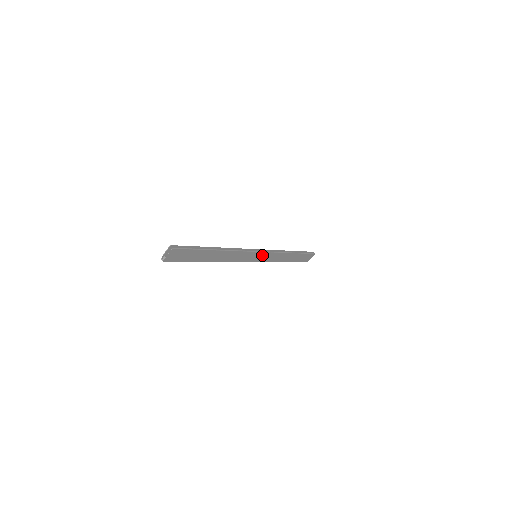
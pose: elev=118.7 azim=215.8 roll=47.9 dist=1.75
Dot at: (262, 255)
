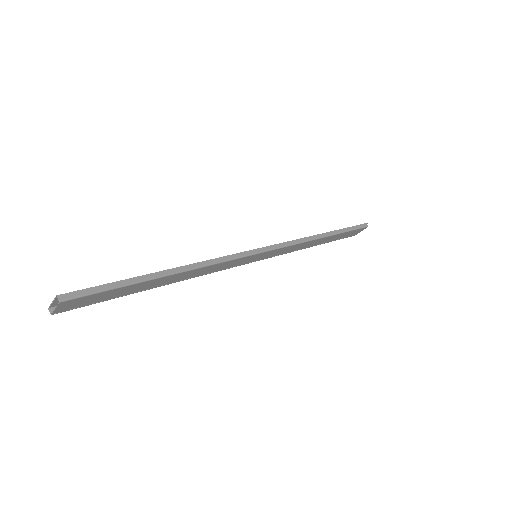
Dot at: (267, 253)
